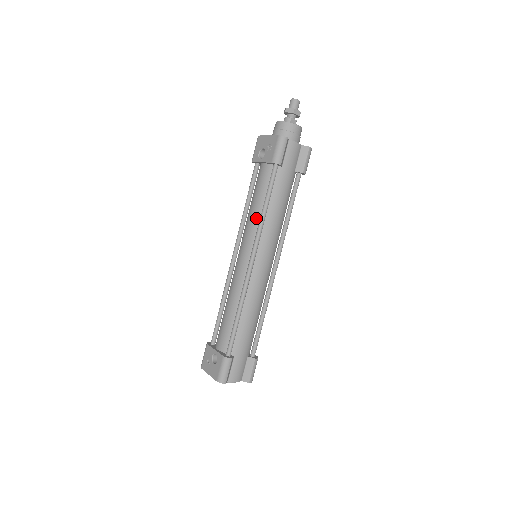
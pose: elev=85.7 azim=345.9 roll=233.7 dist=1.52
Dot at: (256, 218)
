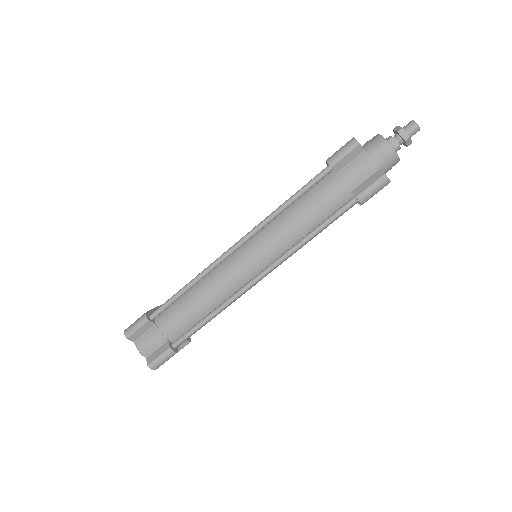
Dot at: occluded
